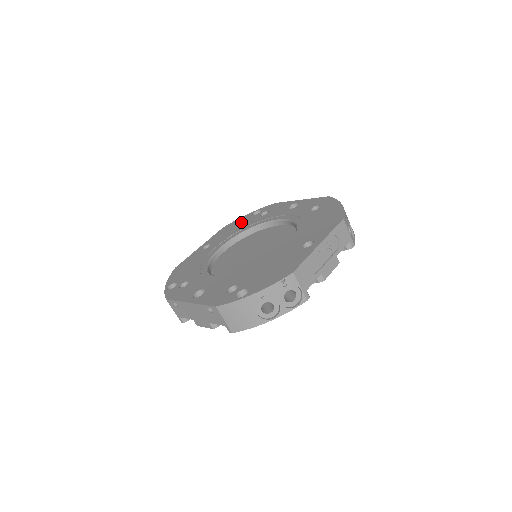
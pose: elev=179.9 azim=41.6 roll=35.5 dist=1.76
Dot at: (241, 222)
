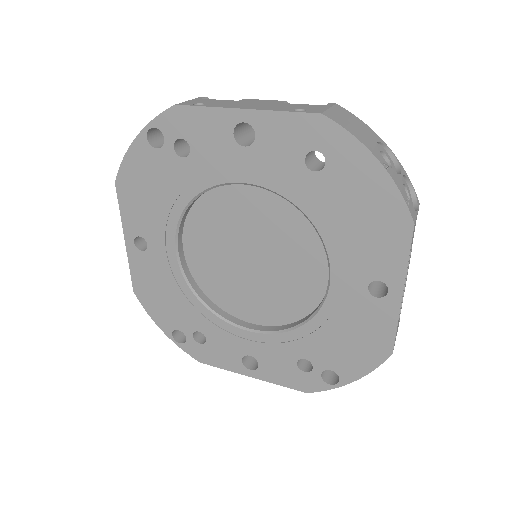
Dot at: (148, 173)
